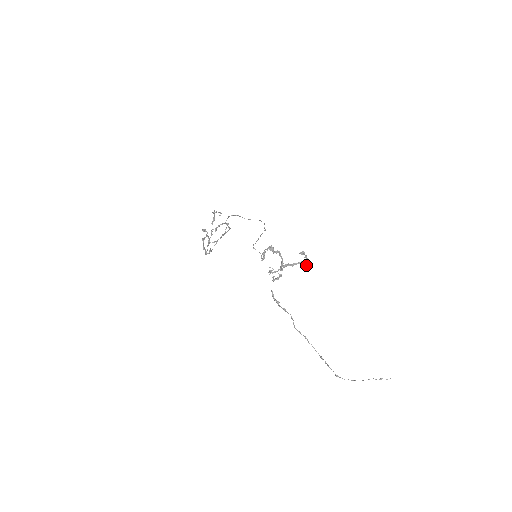
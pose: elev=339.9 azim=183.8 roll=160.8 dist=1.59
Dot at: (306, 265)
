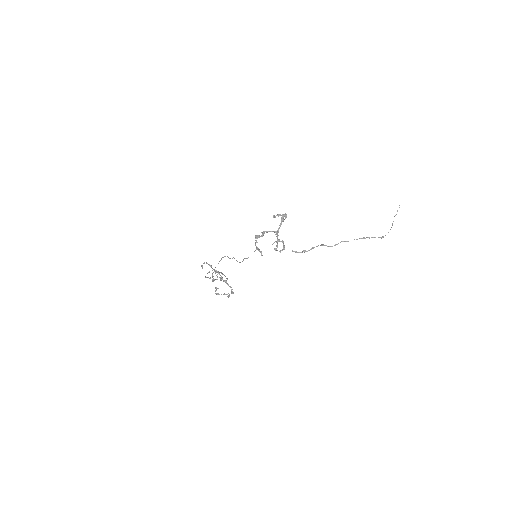
Dot at: (285, 218)
